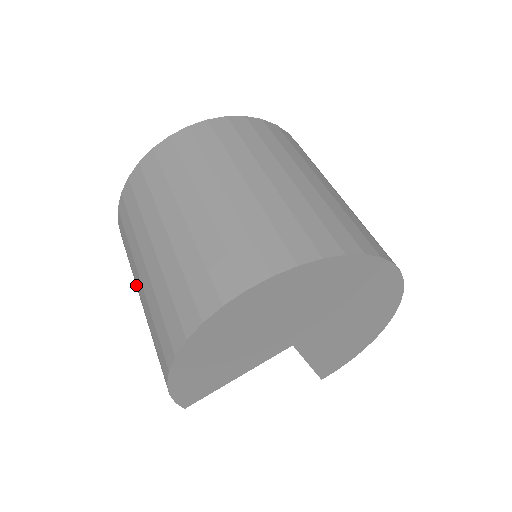
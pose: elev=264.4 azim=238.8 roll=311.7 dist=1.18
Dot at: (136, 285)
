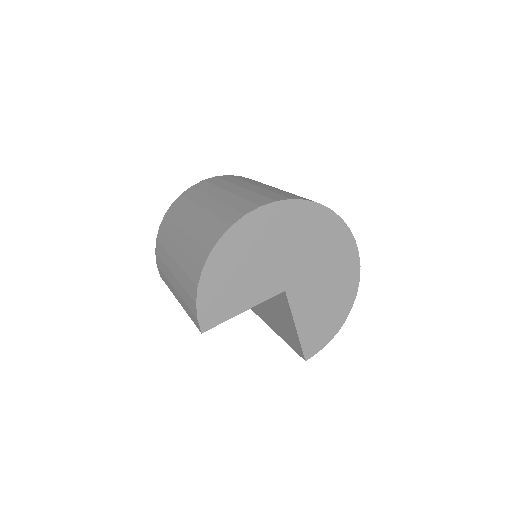
Dot at: (169, 264)
